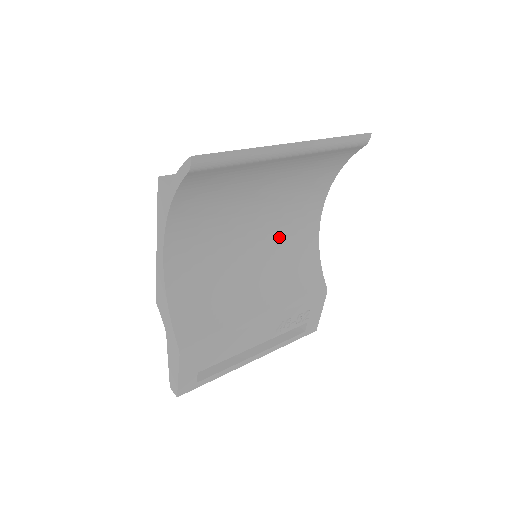
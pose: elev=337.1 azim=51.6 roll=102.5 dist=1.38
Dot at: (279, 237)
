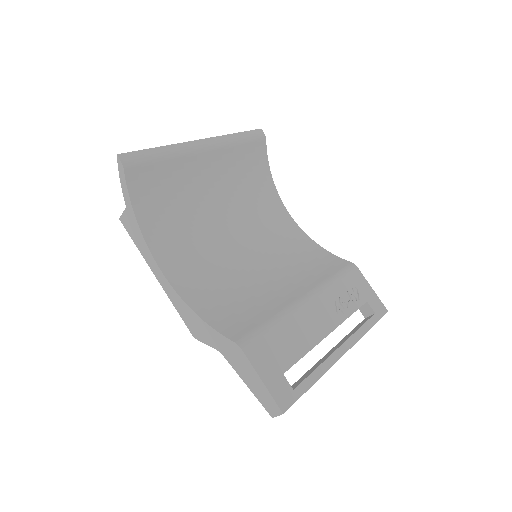
Dot at: (269, 243)
